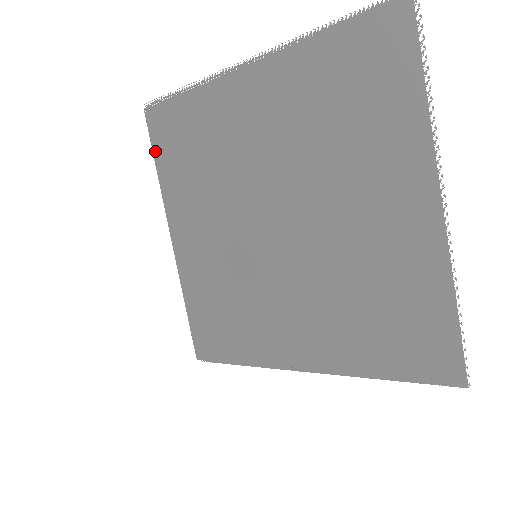
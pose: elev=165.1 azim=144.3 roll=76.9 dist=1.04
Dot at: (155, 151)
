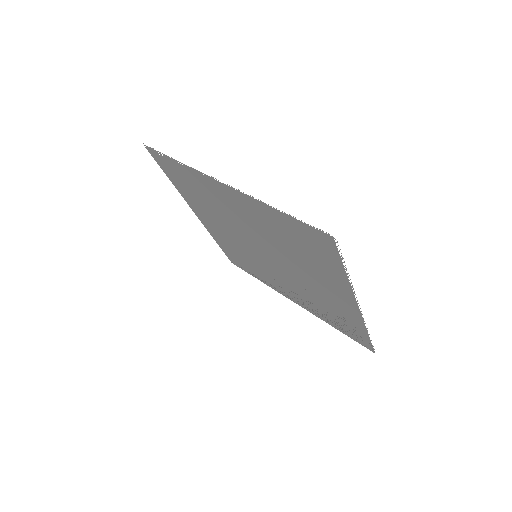
Dot at: occluded
